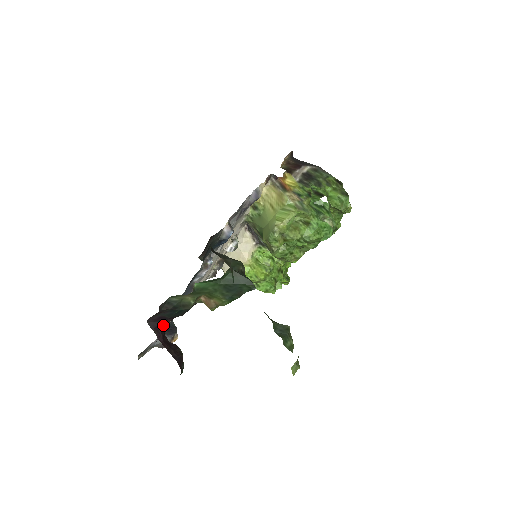
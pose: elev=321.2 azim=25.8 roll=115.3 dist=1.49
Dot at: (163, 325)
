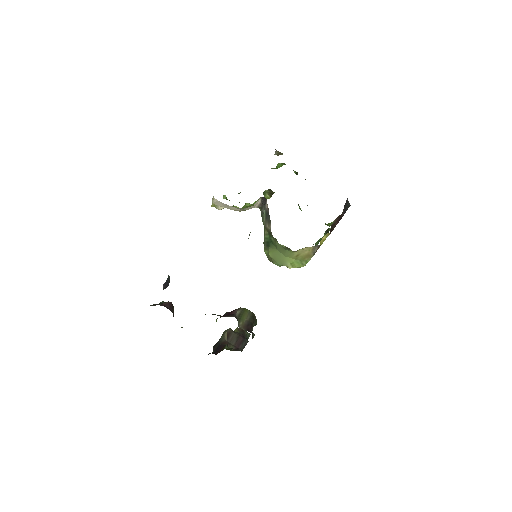
Dot at: occluded
